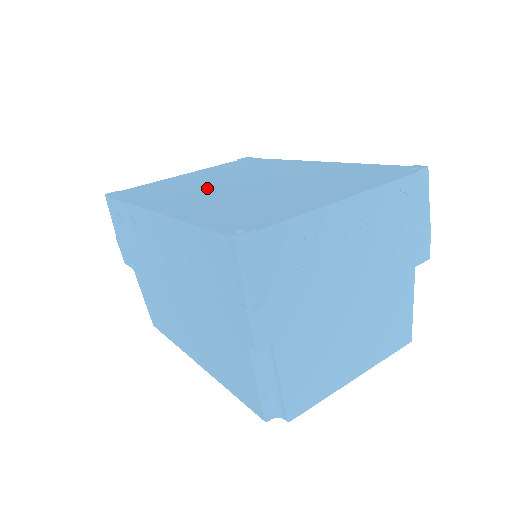
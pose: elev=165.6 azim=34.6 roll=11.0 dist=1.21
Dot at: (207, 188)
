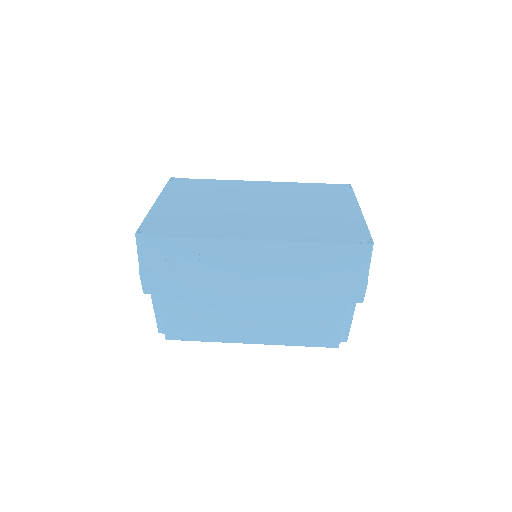
Dot at: (238, 214)
